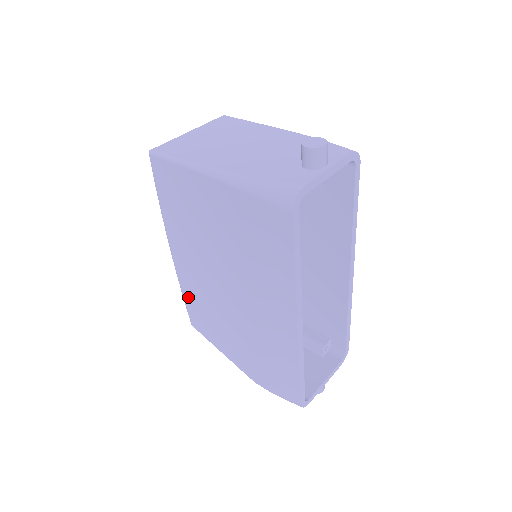
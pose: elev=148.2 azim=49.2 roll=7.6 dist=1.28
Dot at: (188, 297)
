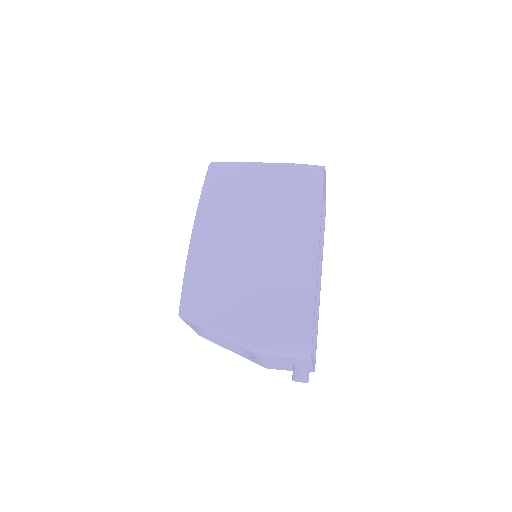
Dot at: (194, 276)
